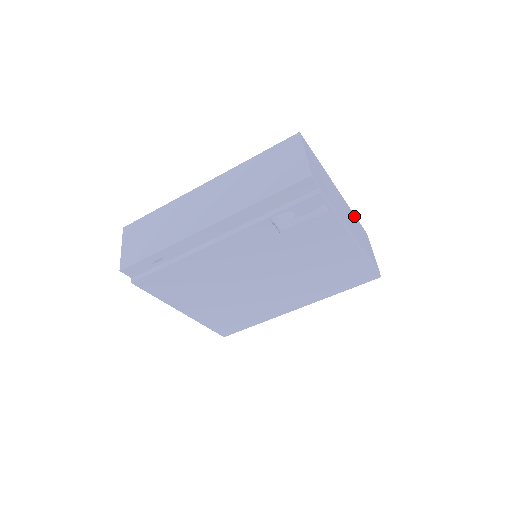
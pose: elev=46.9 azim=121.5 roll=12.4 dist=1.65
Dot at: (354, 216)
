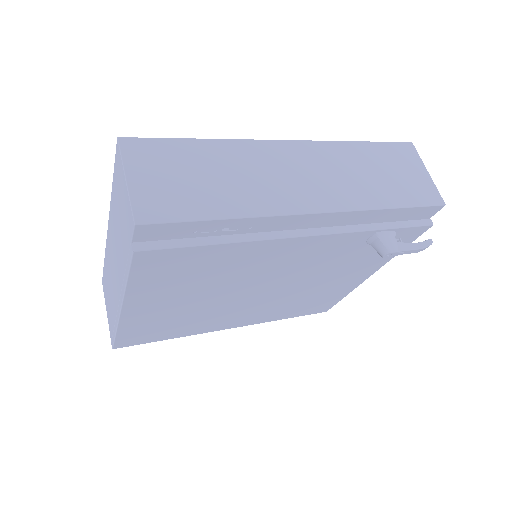
Dot at: occluded
